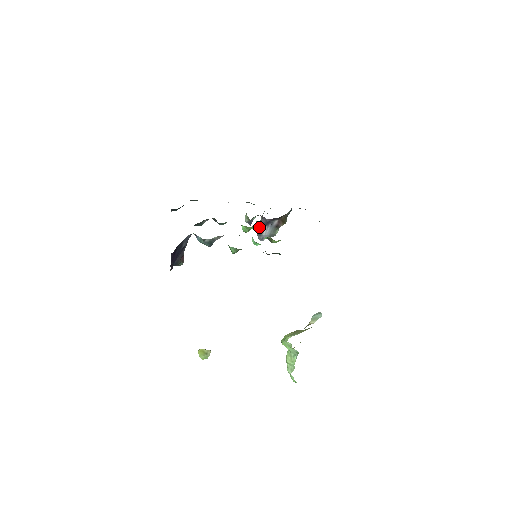
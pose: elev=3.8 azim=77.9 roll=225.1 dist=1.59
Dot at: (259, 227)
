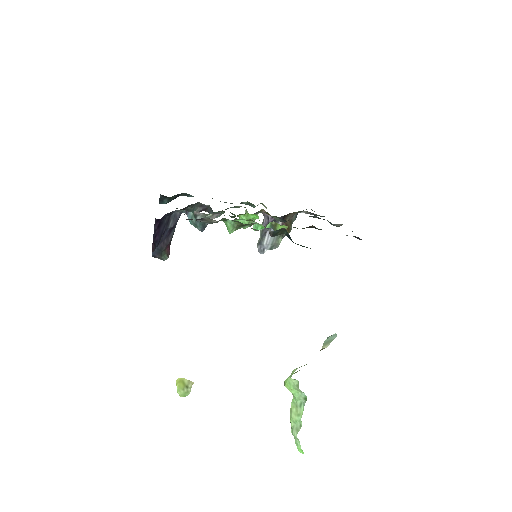
Dot at: (260, 234)
